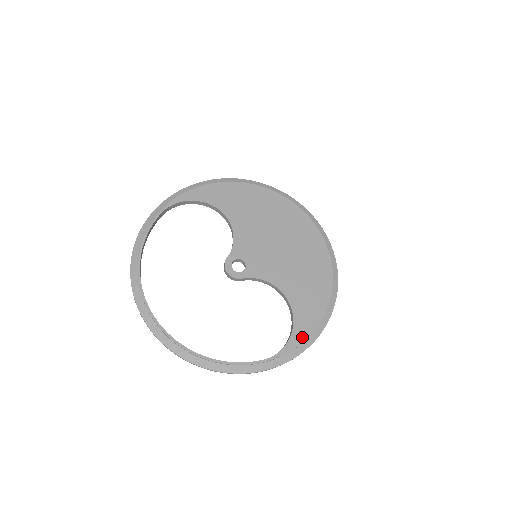
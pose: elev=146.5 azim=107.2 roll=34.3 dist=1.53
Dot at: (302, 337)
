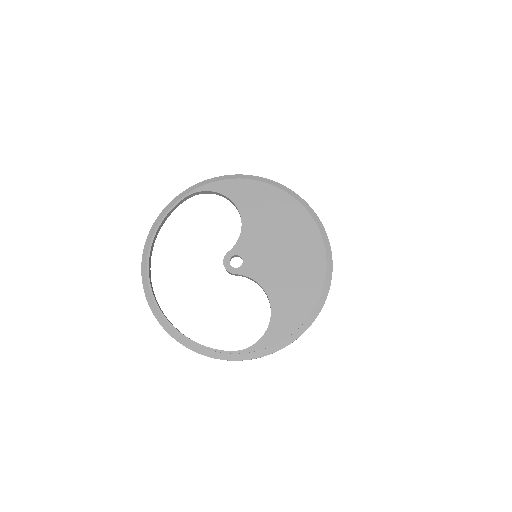
Dot at: (272, 341)
